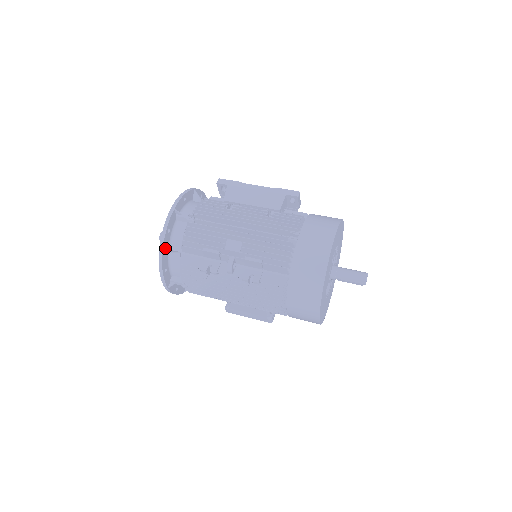
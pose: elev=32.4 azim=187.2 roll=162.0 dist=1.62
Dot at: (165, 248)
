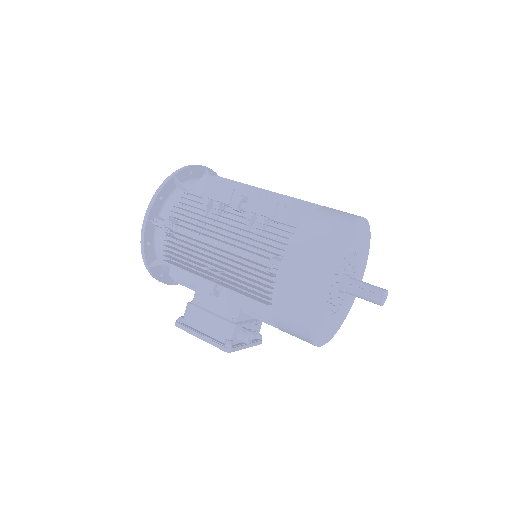
Dot at: (178, 179)
